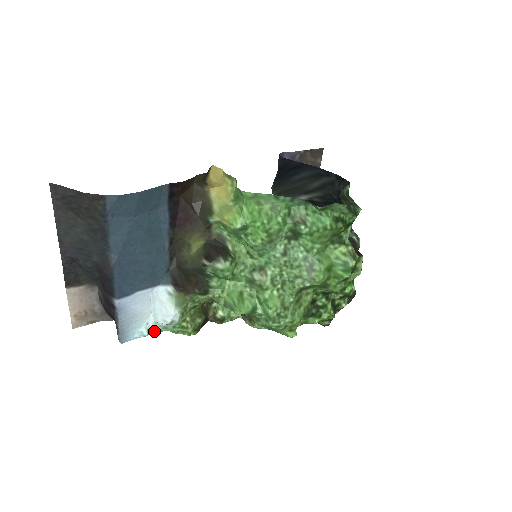
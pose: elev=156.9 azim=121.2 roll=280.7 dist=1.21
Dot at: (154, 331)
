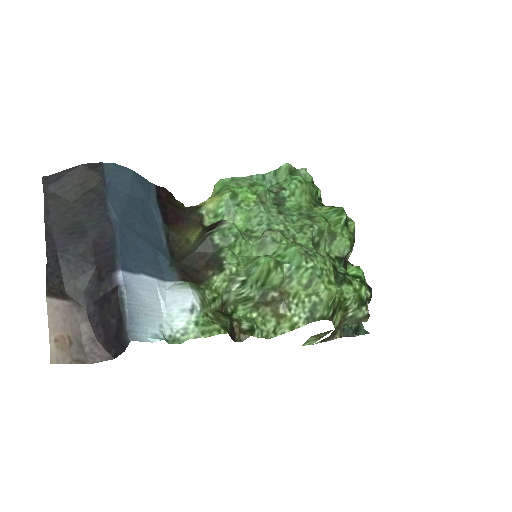
Dot at: (171, 341)
